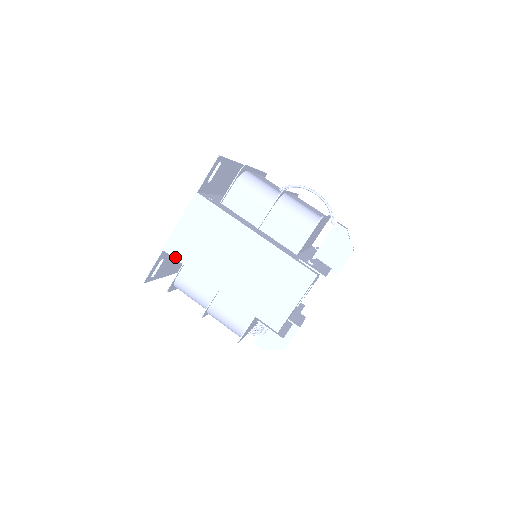
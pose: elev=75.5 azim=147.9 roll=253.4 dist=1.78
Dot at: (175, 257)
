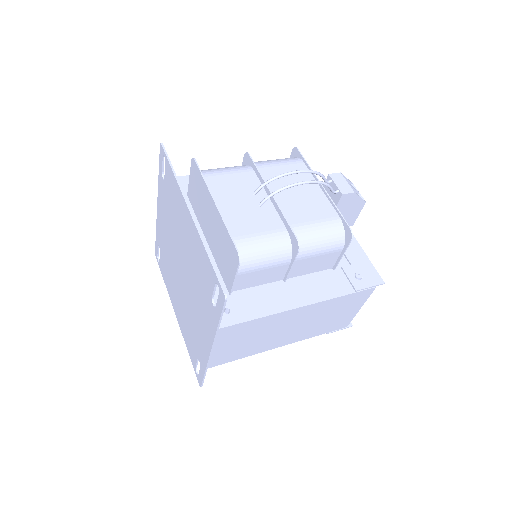
Dot at: (224, 363)
